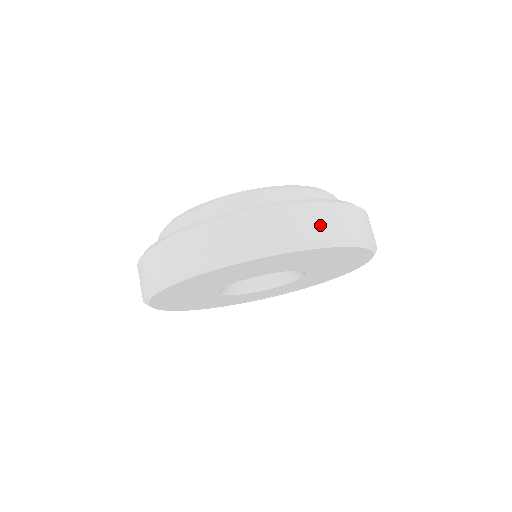
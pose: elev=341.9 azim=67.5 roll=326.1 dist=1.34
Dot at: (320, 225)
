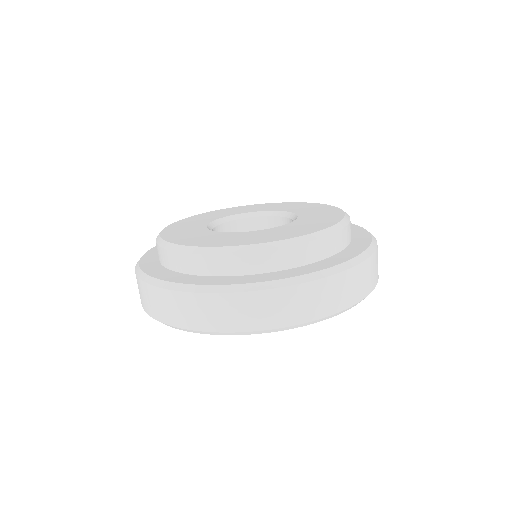
Dot at: (221, 317)
